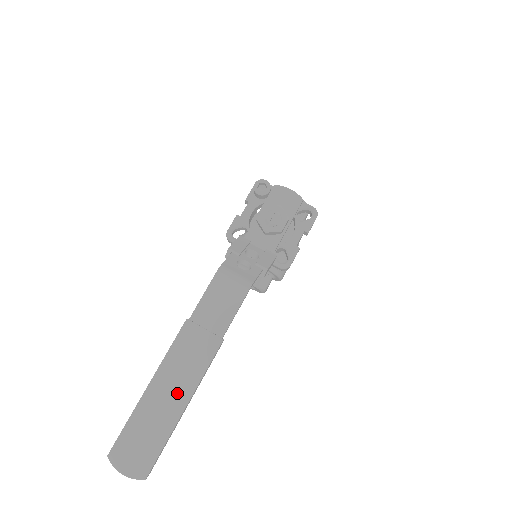
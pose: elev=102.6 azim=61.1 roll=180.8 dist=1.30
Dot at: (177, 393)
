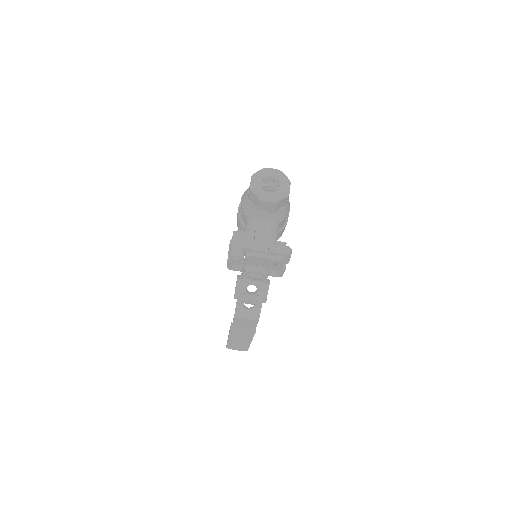
Dot at: (244, 340)
